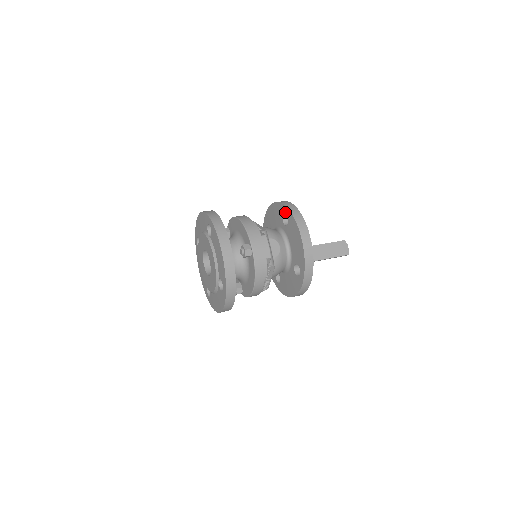
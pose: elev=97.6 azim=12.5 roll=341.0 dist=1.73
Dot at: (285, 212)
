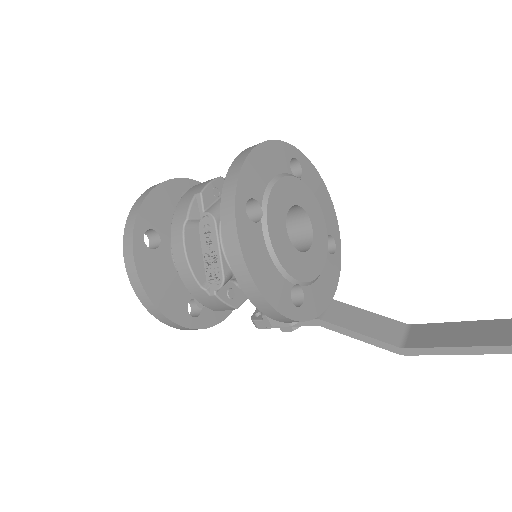
Dot at: occluded
